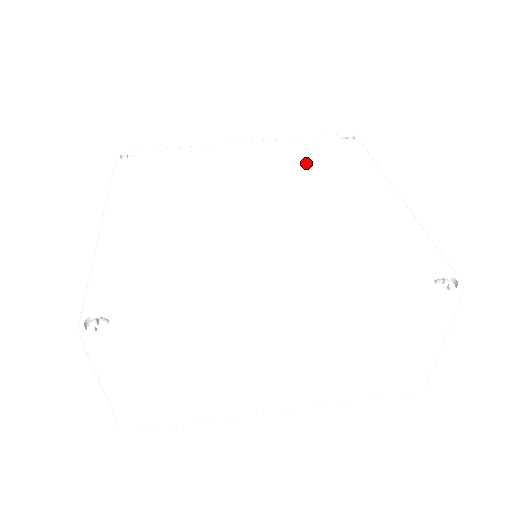
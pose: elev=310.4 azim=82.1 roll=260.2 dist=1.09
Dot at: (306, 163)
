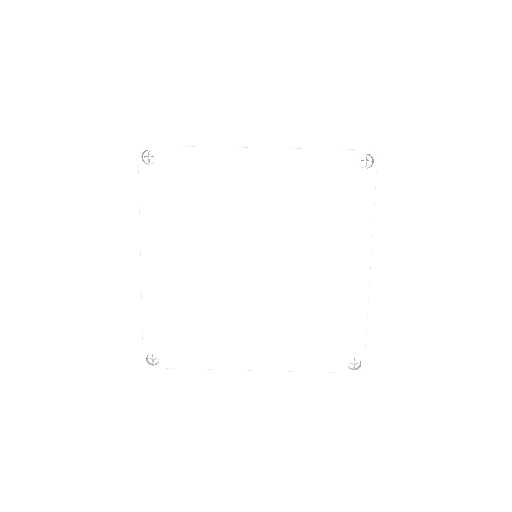
Dot at: (312, 206)
